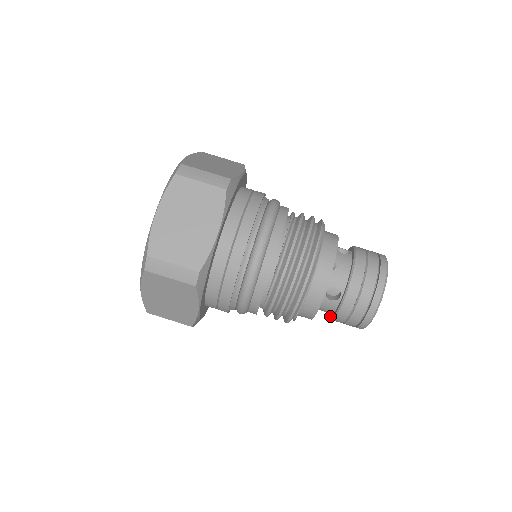
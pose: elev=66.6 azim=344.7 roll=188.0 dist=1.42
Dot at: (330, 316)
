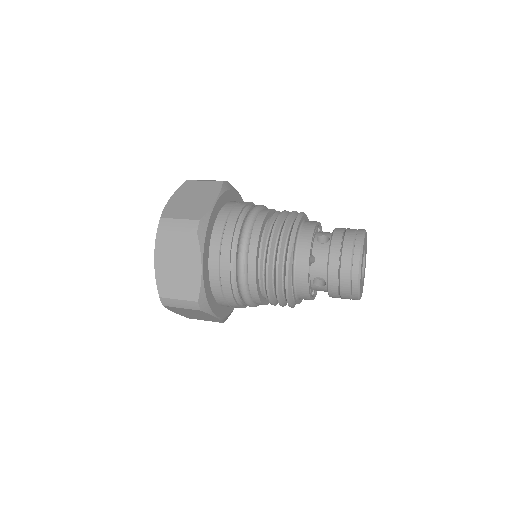
Dot at: occluded
